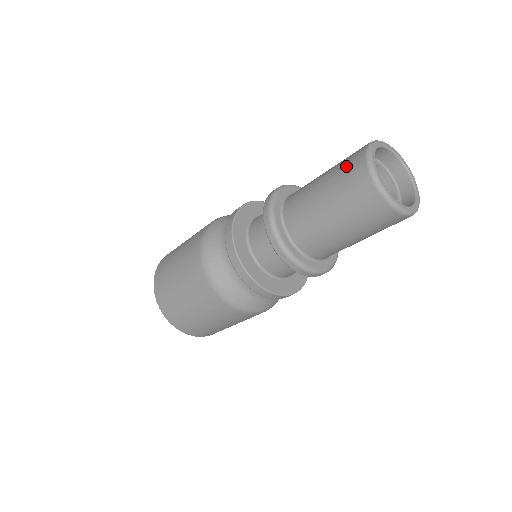
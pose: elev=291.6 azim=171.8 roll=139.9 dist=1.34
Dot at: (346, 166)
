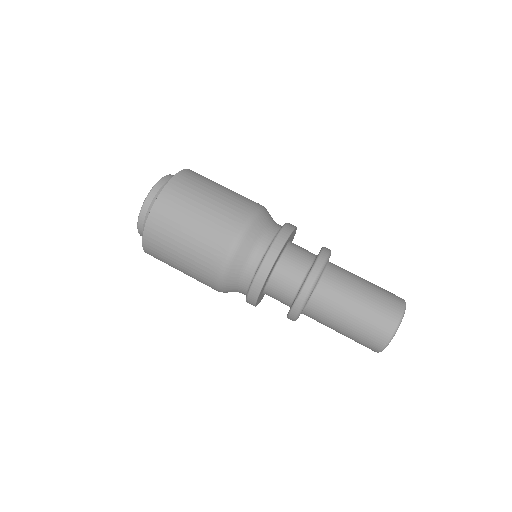
Dot at: (381, 316)
